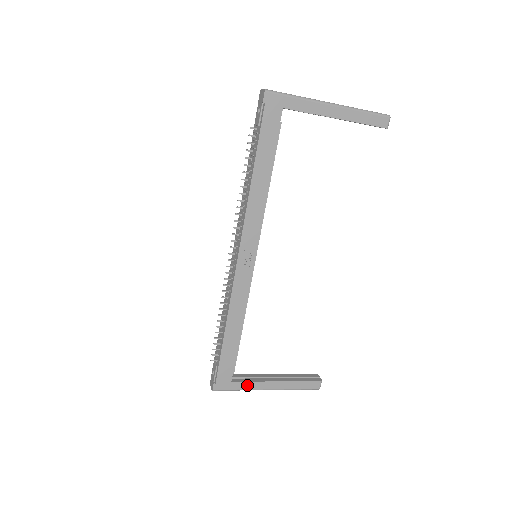
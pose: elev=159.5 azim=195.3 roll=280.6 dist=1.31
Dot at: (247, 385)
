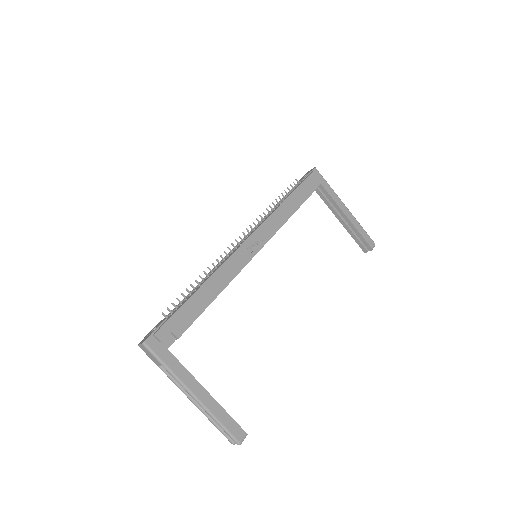
Dot at: (178, 368)
